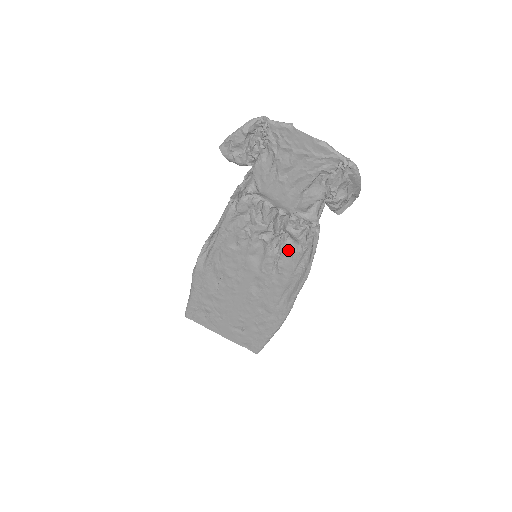
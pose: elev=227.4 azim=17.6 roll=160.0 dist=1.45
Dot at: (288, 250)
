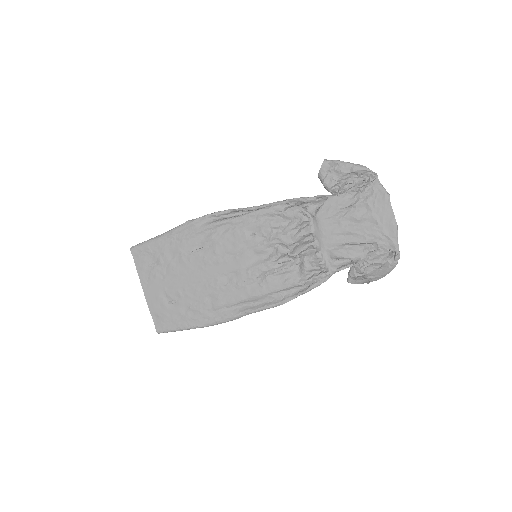
Dot at: (287, 273)
